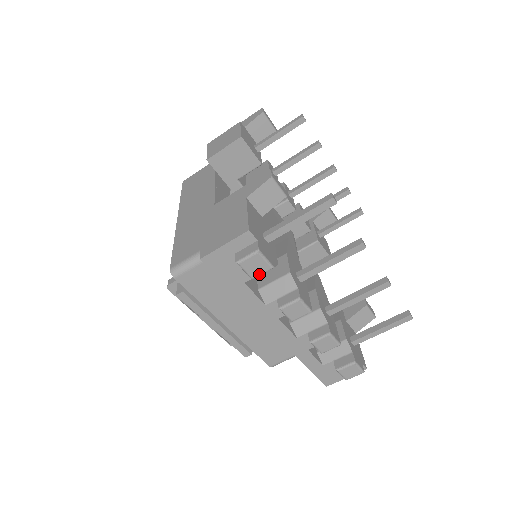
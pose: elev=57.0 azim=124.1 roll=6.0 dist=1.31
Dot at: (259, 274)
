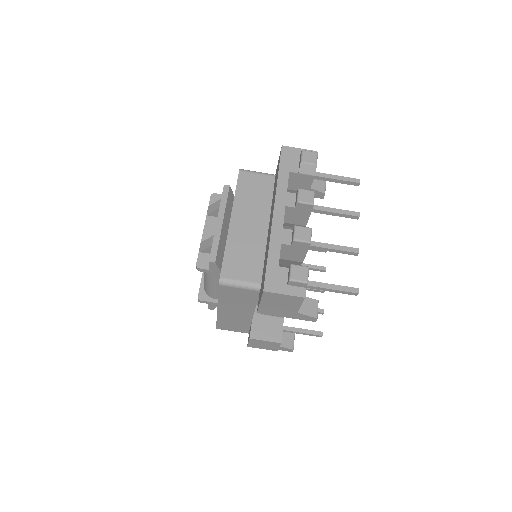
Dot at: (307, 162)
